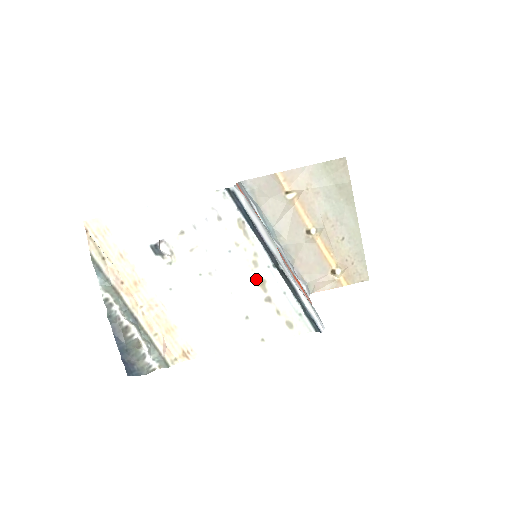
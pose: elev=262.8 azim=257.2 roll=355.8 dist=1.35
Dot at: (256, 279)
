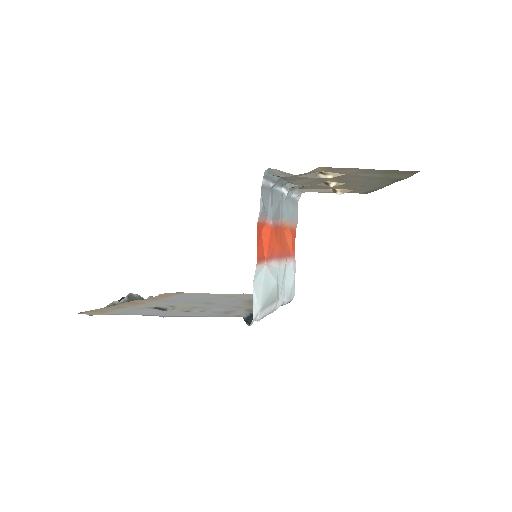
Dot at: (250, 302)
